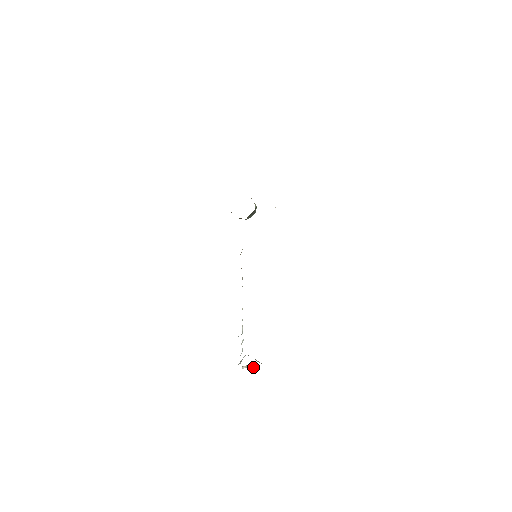
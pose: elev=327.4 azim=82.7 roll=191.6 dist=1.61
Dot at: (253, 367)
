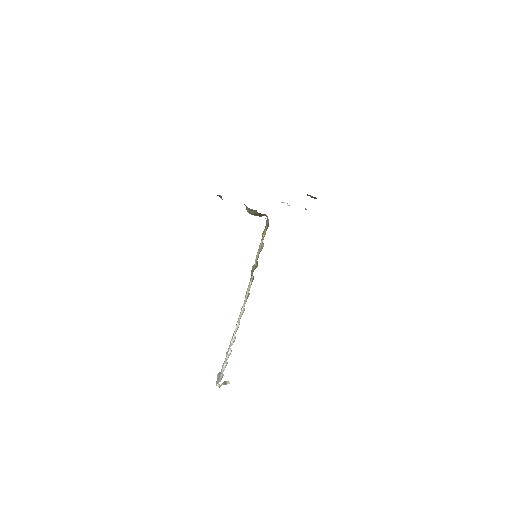
Dot at: (229, 383)
